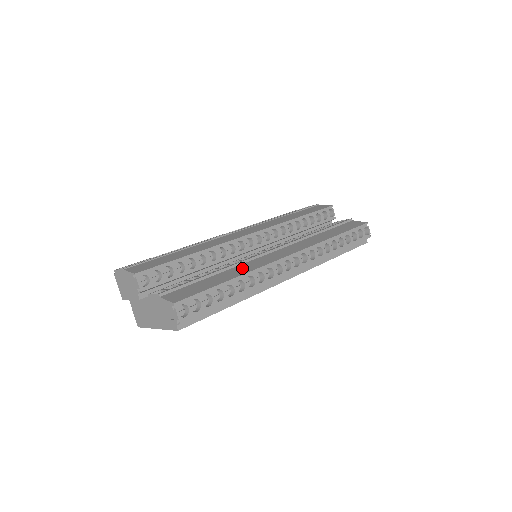
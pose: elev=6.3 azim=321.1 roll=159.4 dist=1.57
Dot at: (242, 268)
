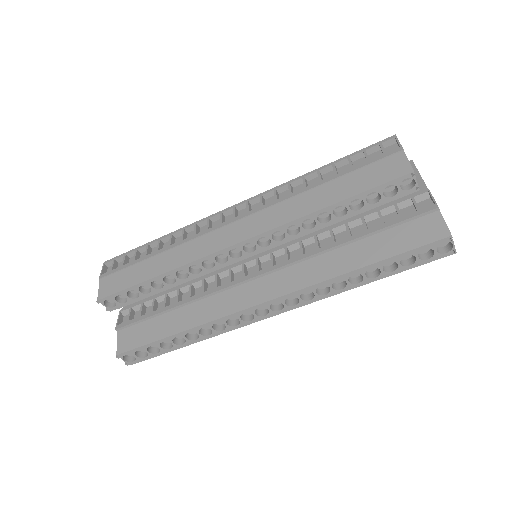
Dot at: (202, 309)
